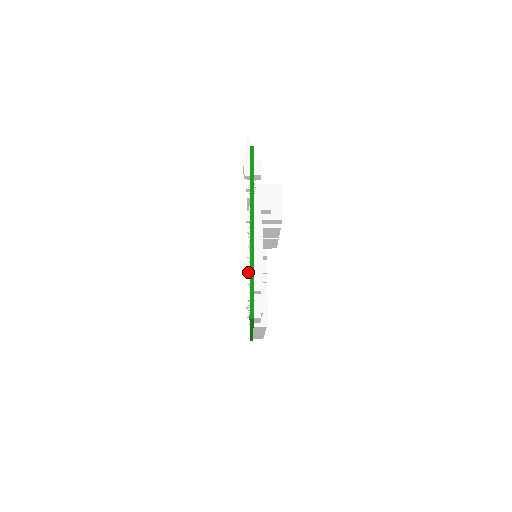
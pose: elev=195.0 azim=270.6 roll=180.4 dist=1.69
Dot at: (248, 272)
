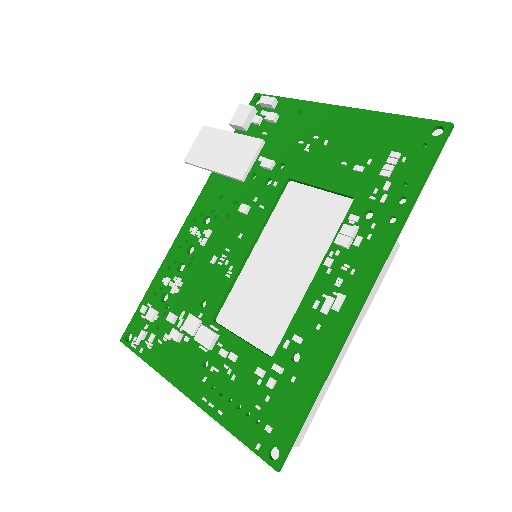
Dot at: (213, 331)
